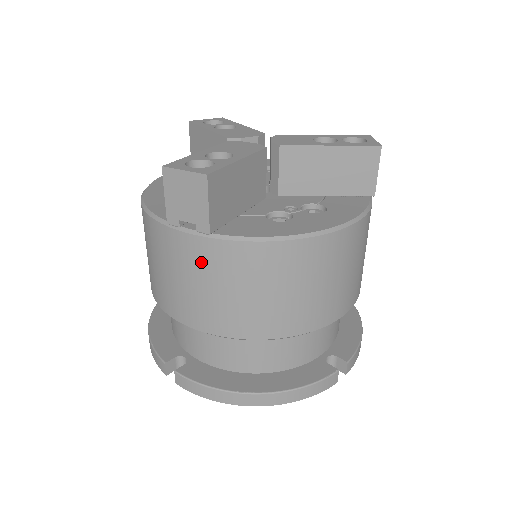
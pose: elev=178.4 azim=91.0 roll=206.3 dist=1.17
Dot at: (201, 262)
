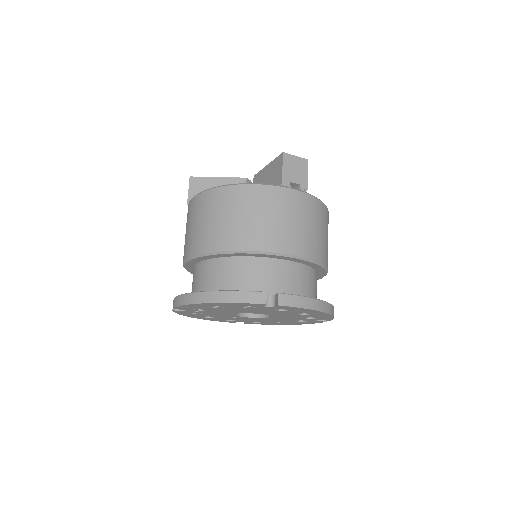
Dot at: (301, 207)
